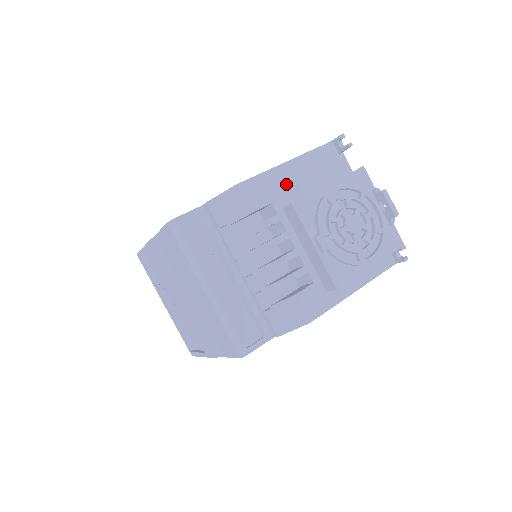
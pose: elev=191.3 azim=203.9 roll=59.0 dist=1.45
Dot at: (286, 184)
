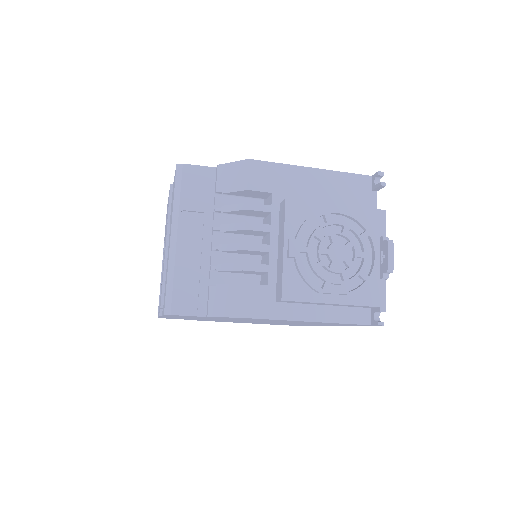
Dot at: (298, 185)
